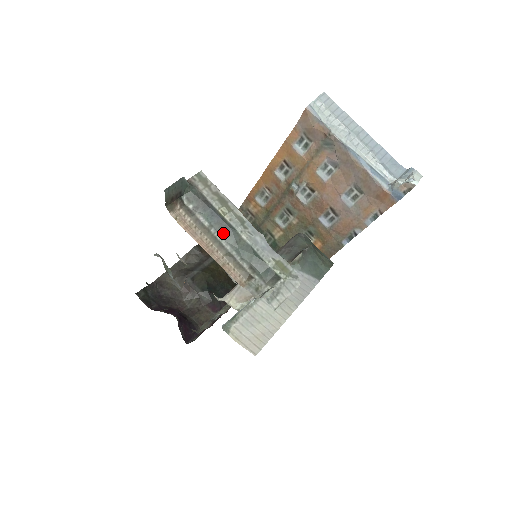
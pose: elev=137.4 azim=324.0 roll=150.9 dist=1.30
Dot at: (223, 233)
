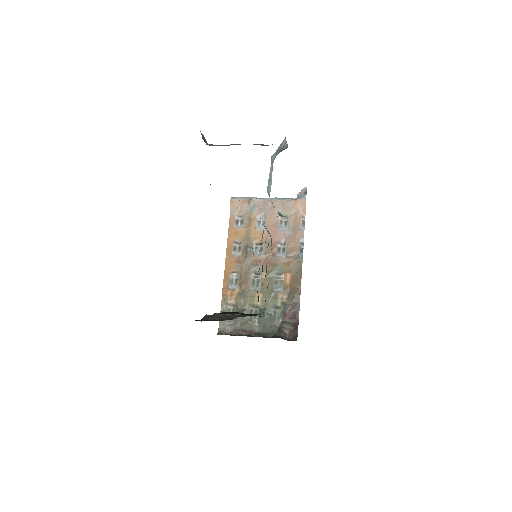
Dot at: occluded
